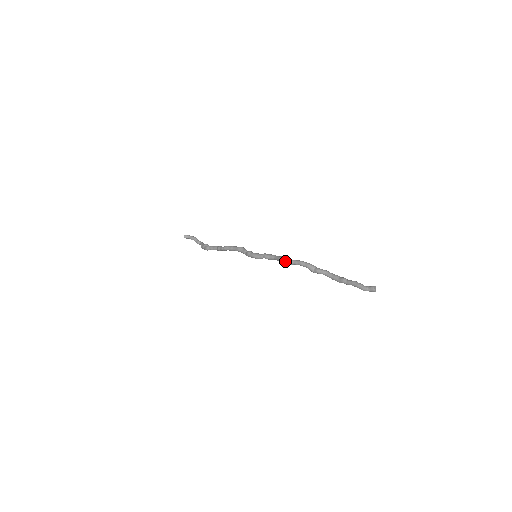
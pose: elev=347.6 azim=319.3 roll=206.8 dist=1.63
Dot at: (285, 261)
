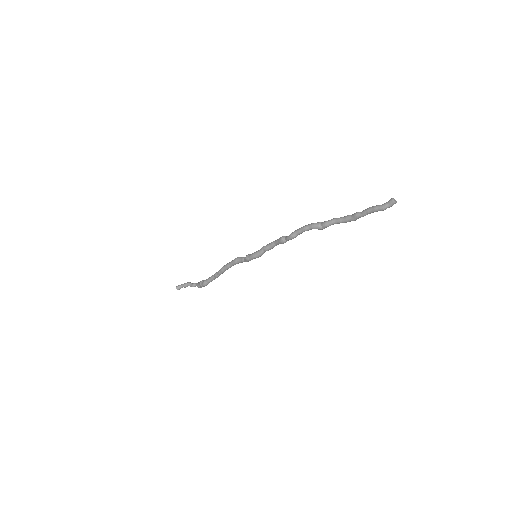
Dot at: (287, 238)
